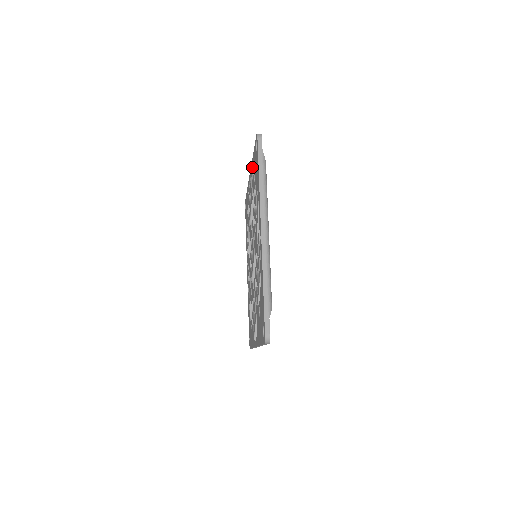
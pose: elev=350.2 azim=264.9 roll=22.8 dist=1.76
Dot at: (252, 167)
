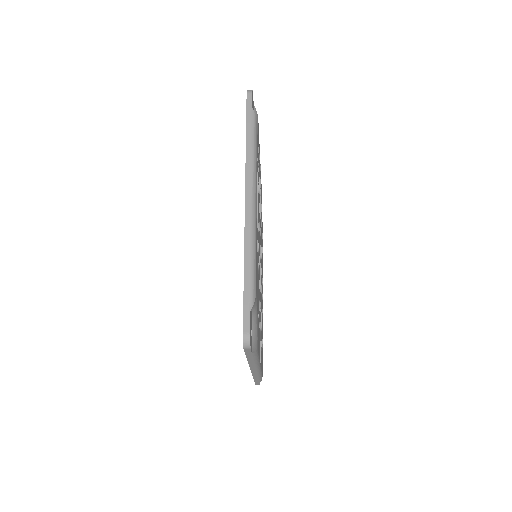
Dot at: occluded
